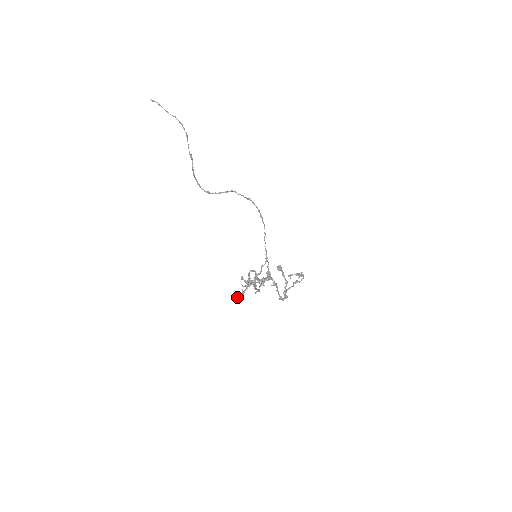
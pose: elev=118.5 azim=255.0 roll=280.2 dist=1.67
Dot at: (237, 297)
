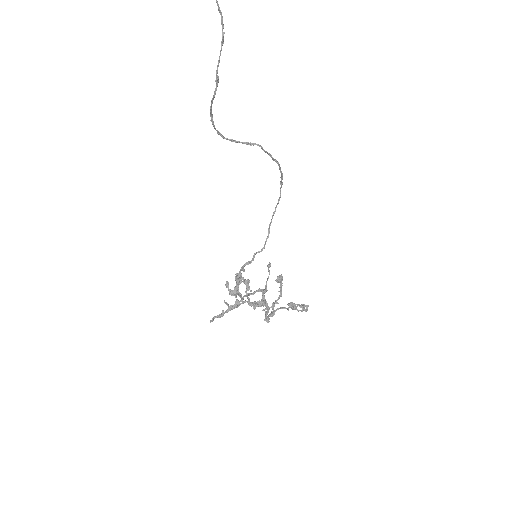
Dot at: occluded
